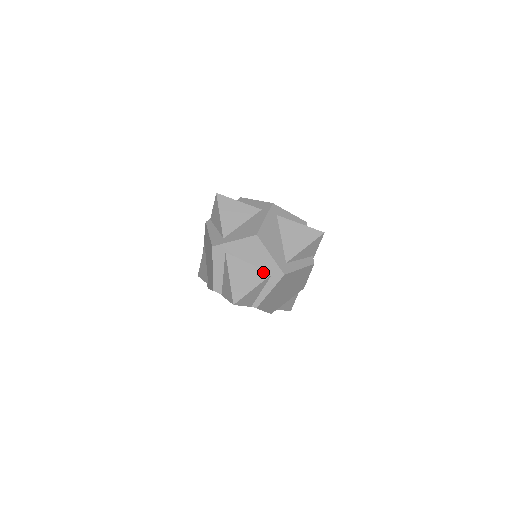
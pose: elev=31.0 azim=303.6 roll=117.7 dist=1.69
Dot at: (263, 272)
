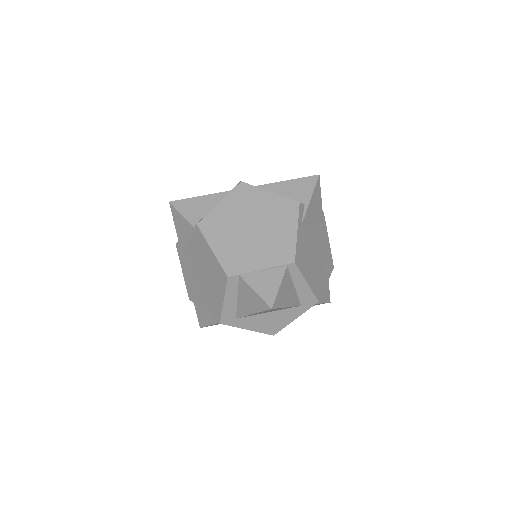
Dot at: occluded
